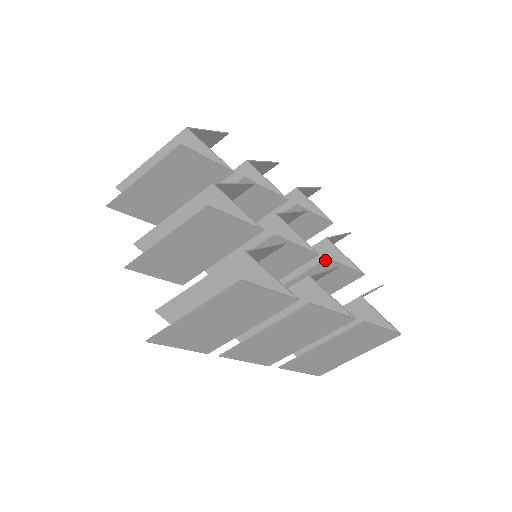
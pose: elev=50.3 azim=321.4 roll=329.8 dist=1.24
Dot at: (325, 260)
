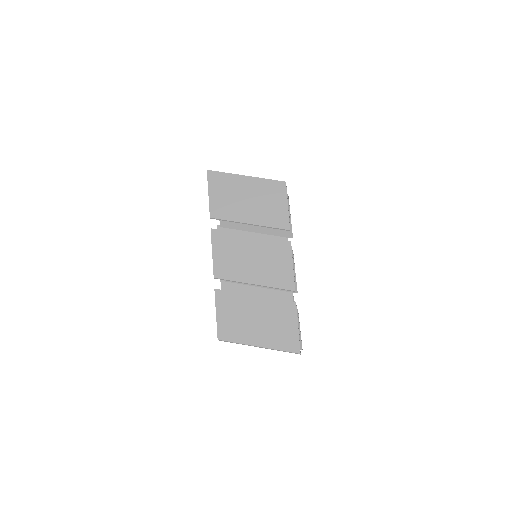
Dot at: occluded
